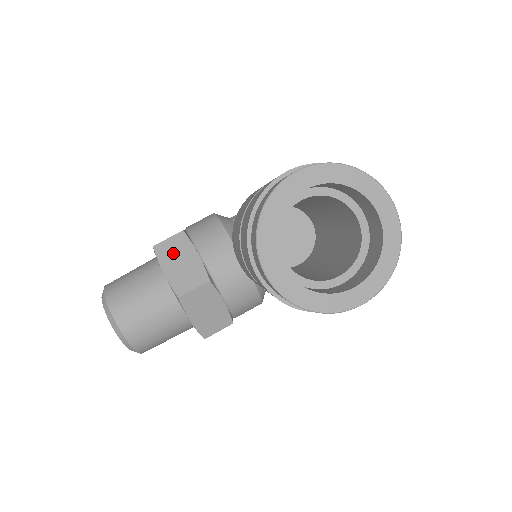
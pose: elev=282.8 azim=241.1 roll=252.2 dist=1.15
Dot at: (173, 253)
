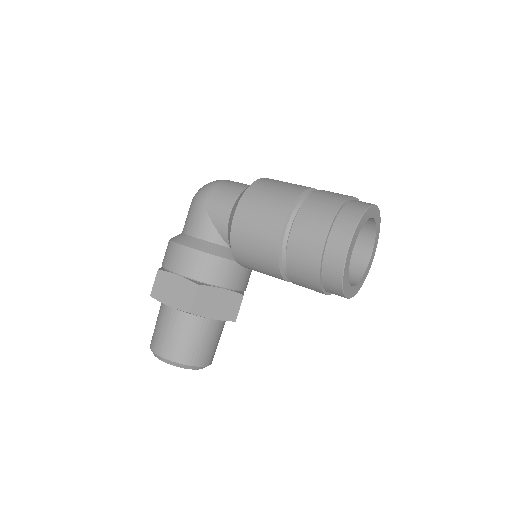
Dot at: (207, 304)
